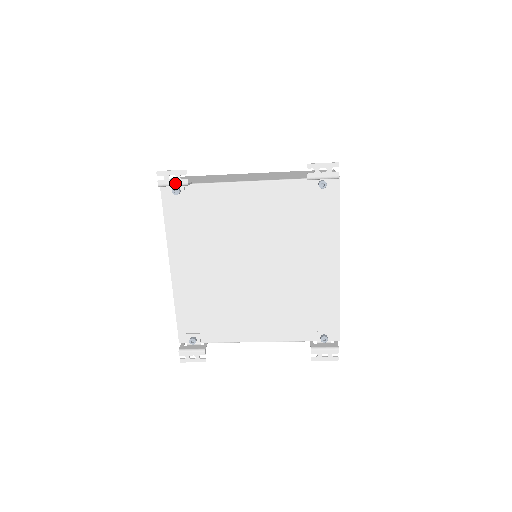
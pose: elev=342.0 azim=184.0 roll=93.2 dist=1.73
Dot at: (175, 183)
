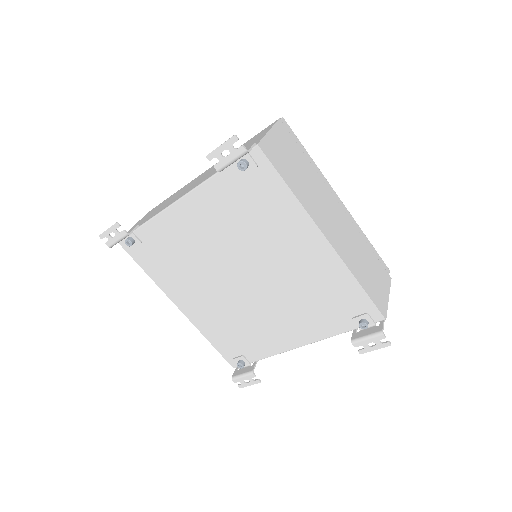
Dot at: (118, 239)
